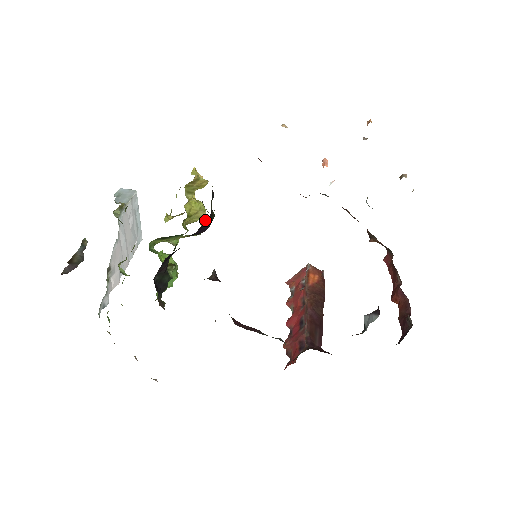
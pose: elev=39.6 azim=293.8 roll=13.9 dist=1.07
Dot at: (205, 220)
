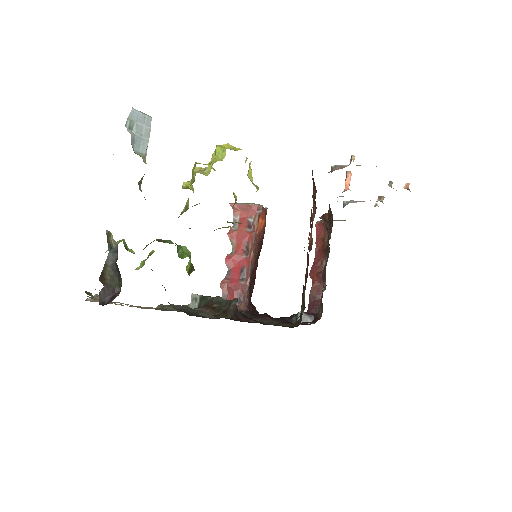
Dot at: occluded
